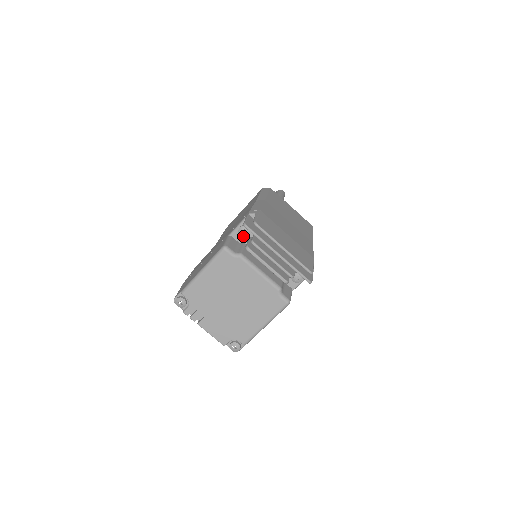
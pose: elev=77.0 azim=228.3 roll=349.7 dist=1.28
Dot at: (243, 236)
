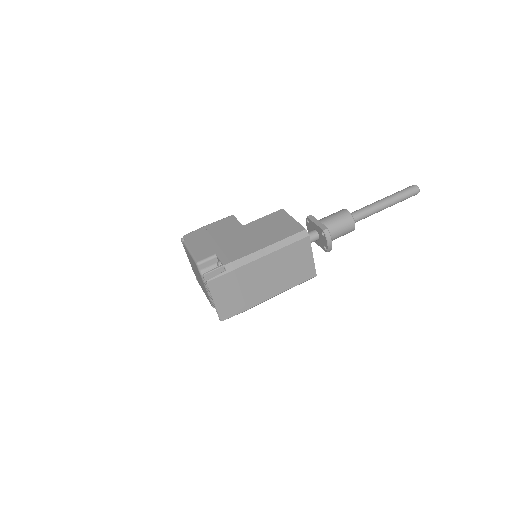
Dot at: occluded
